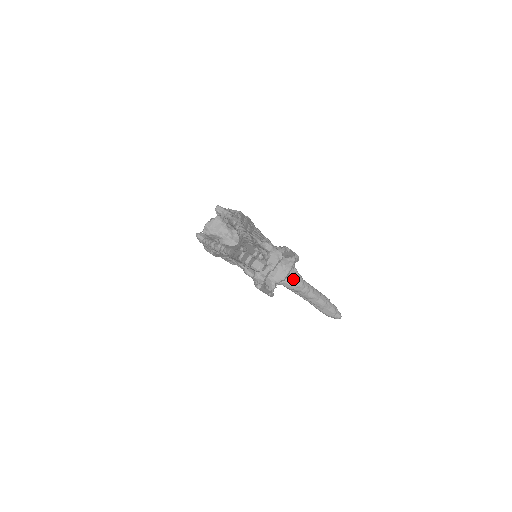
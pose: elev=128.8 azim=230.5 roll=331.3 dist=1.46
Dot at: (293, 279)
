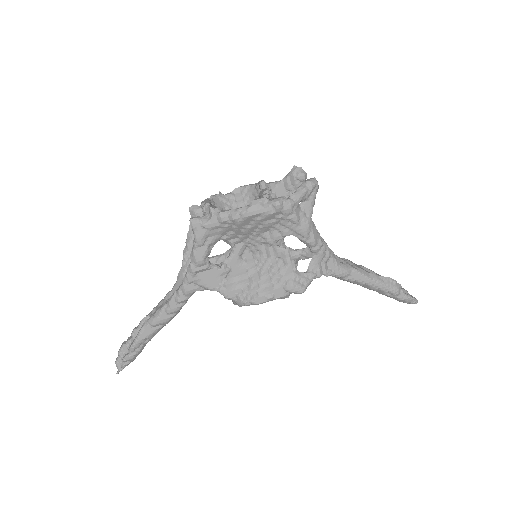
Dot at: occluded
